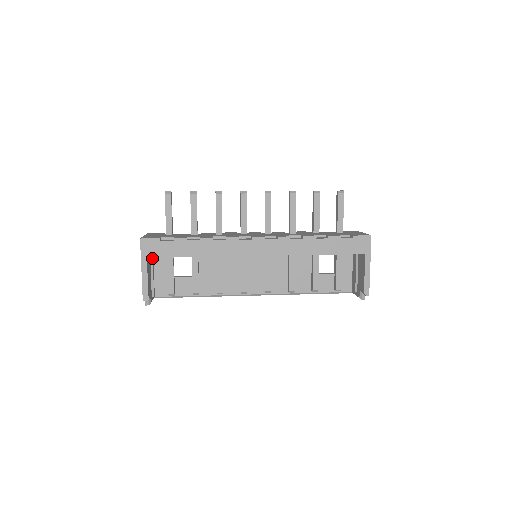
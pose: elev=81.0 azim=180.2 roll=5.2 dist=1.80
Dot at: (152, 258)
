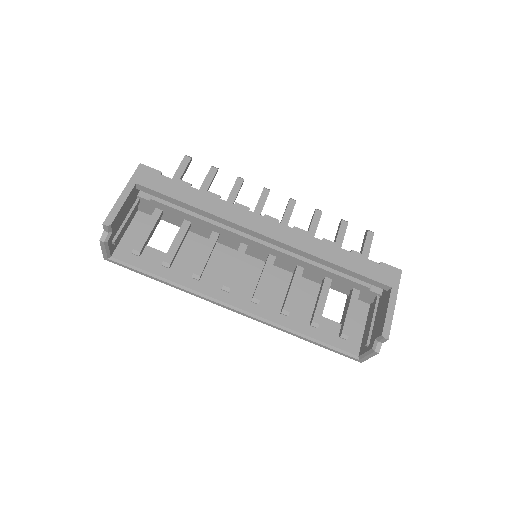
Dot at: (137, 202)
